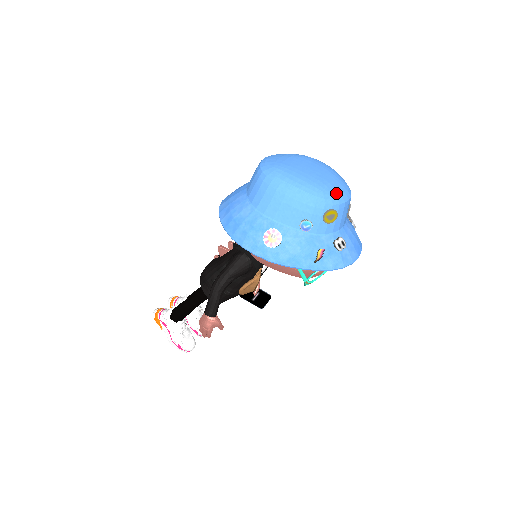
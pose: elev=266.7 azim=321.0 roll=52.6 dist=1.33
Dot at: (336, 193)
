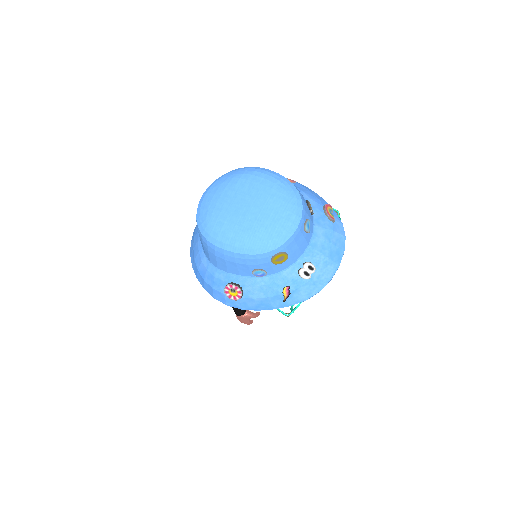
Dot at: (277, 231)
